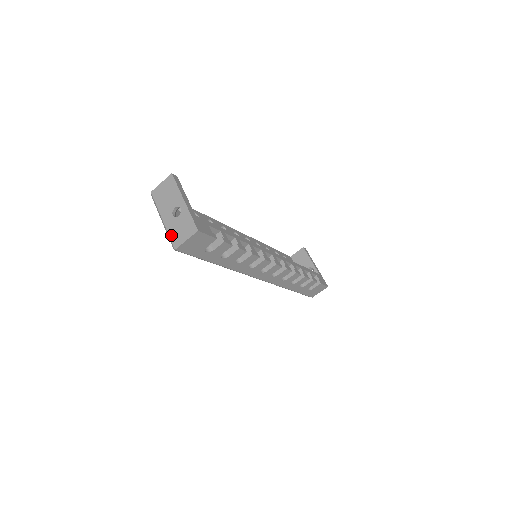
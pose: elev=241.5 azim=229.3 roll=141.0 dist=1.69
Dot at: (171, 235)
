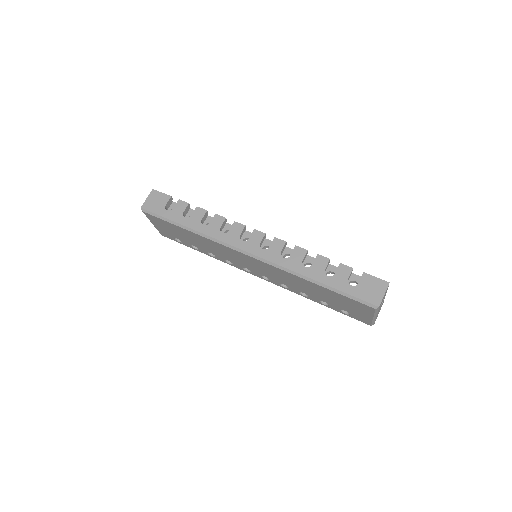
Dot at: occluded
